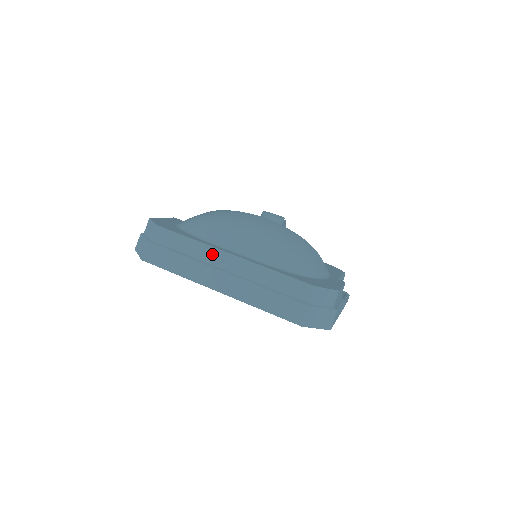
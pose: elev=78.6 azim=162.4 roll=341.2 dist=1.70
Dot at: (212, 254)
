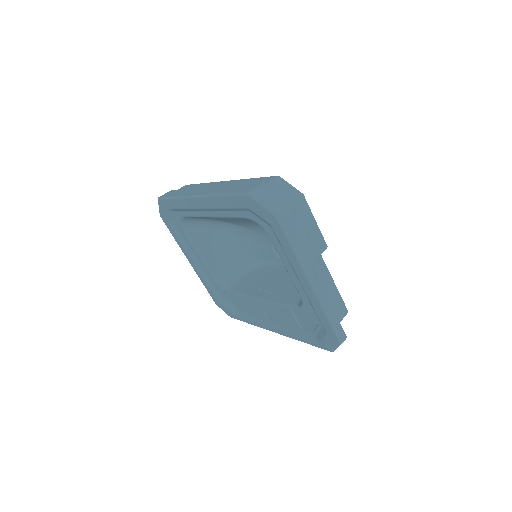
Dot at: (211, 185)
